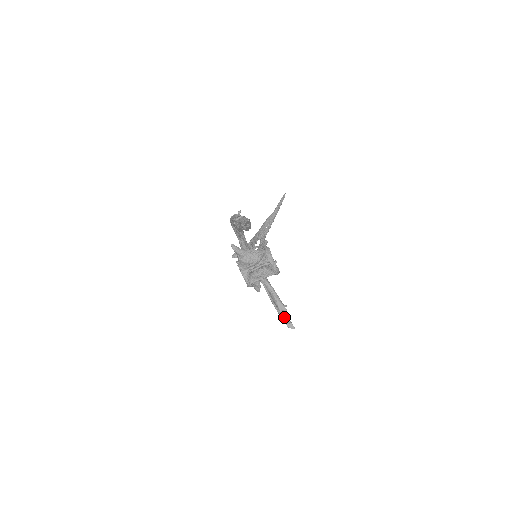
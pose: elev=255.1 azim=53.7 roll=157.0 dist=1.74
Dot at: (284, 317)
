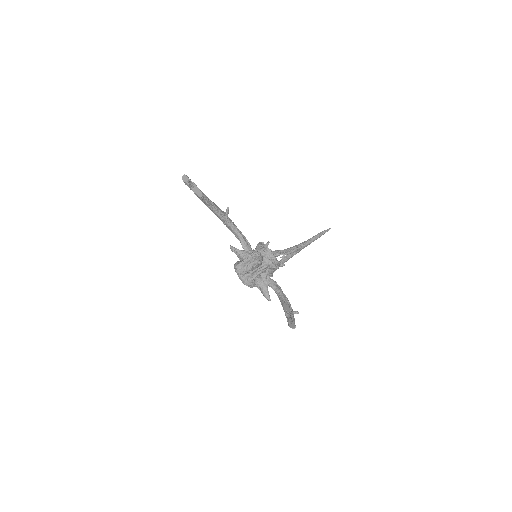
Dot at: (290, 320)
